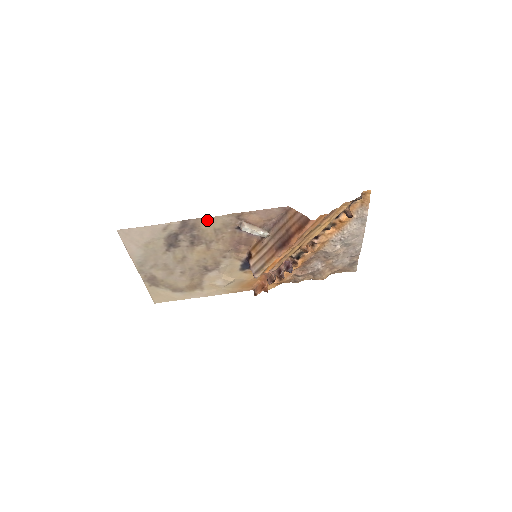
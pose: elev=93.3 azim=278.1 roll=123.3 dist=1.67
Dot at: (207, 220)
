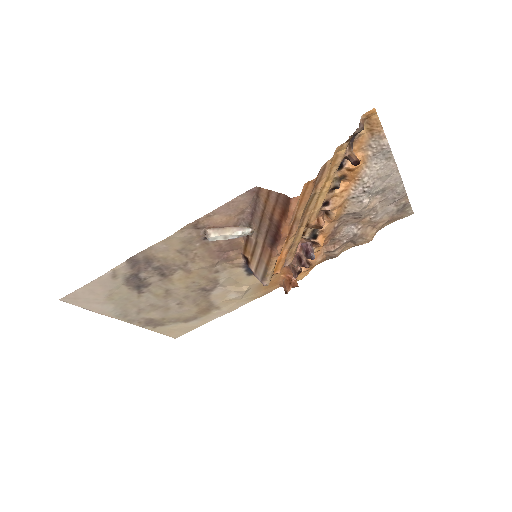
Dot at: (158, 247)
